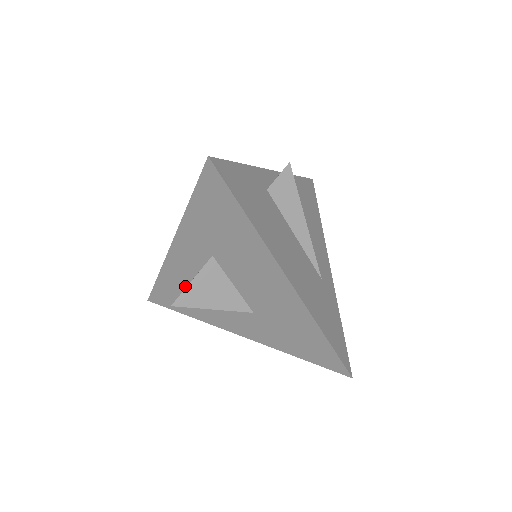
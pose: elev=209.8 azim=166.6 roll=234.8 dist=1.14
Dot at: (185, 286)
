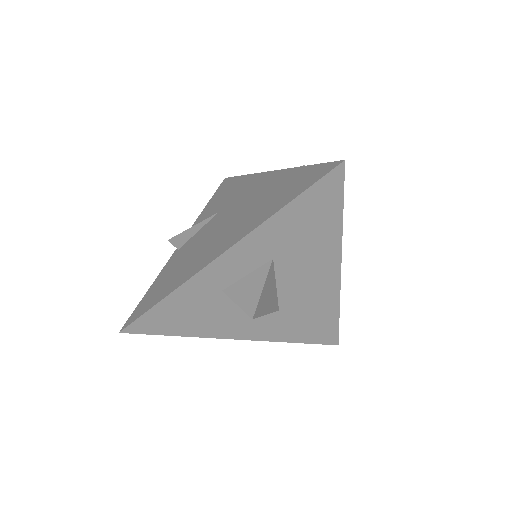
Dot at: (205, 300)
